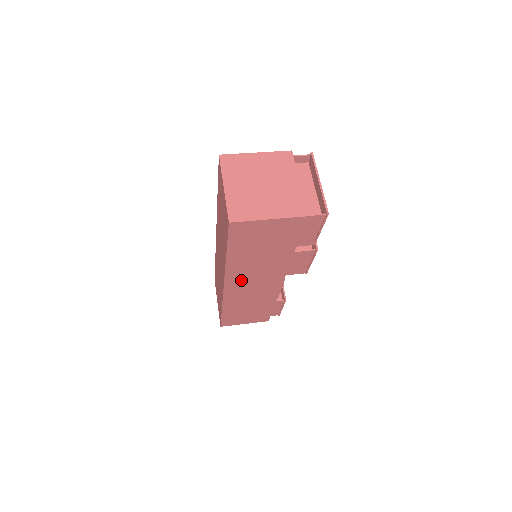
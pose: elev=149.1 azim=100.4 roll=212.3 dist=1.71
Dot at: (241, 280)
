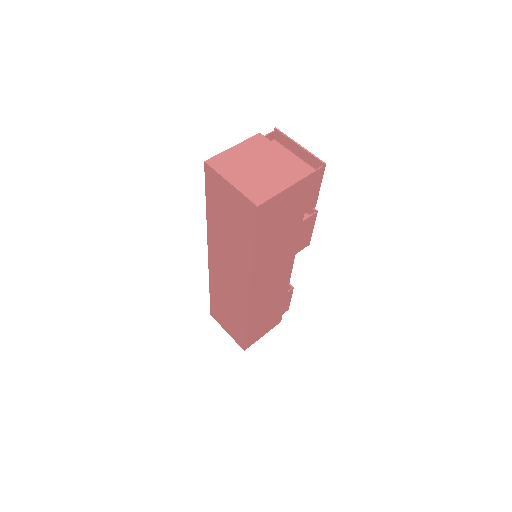
Dot at: (263, 278)
